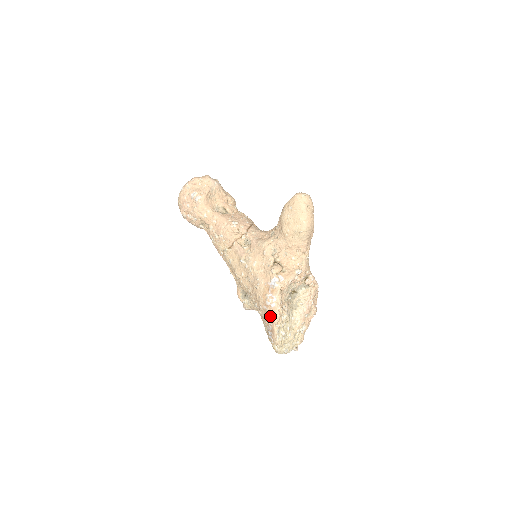
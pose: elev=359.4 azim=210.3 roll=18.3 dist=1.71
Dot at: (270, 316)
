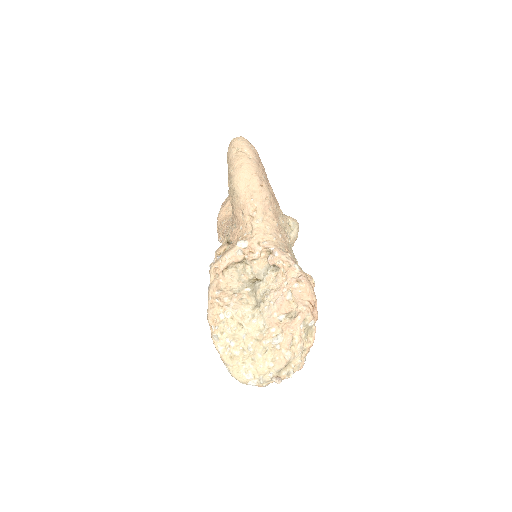
Dot at: occluded
